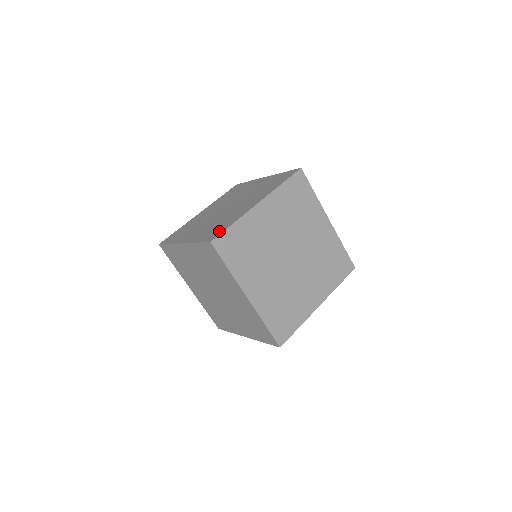
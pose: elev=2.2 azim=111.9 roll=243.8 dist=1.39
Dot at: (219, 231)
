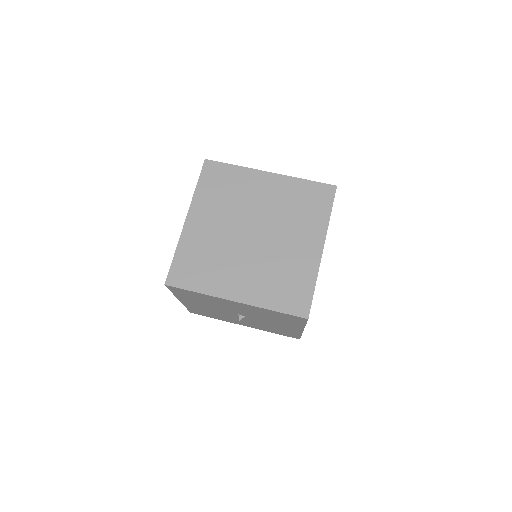
Dot at: occluded
